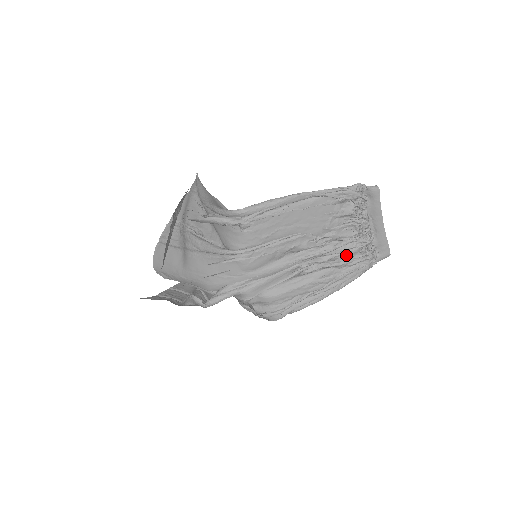
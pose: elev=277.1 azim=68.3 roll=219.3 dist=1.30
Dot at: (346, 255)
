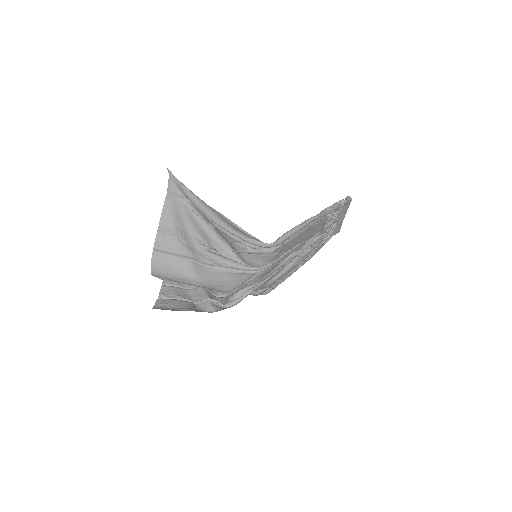
Dot at: (318, 242)
